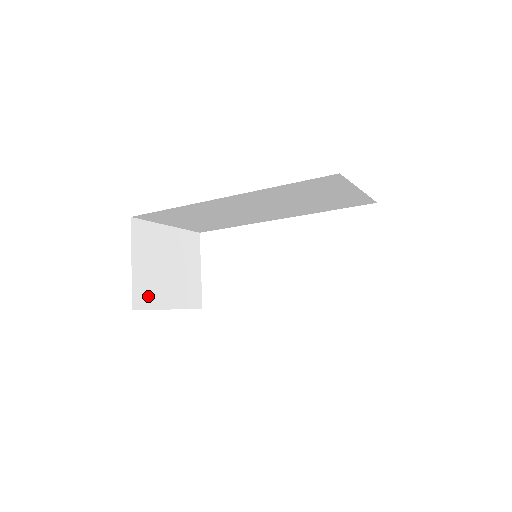
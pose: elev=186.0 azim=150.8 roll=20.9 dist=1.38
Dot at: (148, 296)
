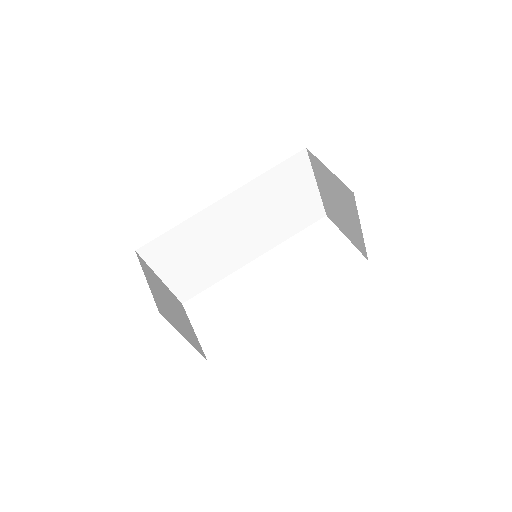
Dot at: (166, 313)
